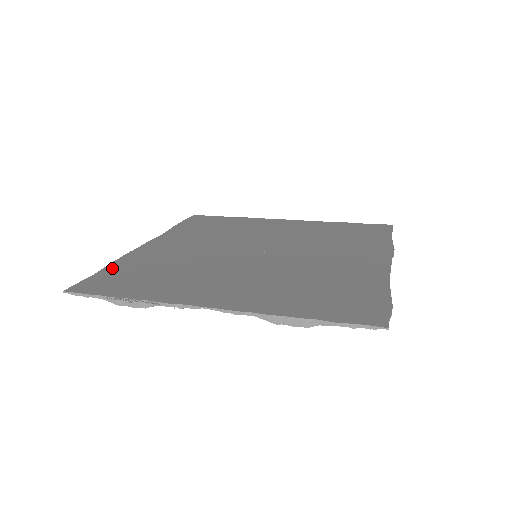
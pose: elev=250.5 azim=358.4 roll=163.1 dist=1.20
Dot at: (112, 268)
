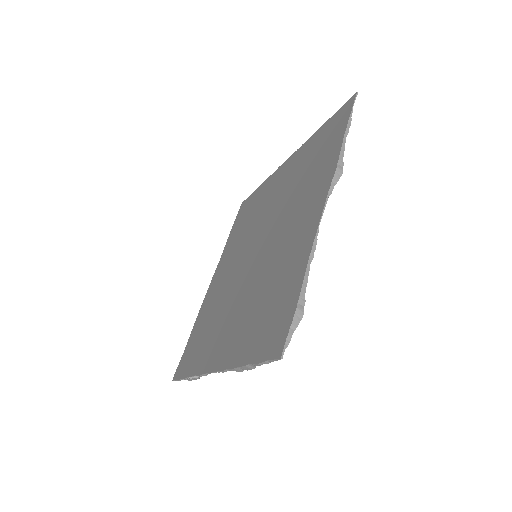
Dot at: (192, 335)
